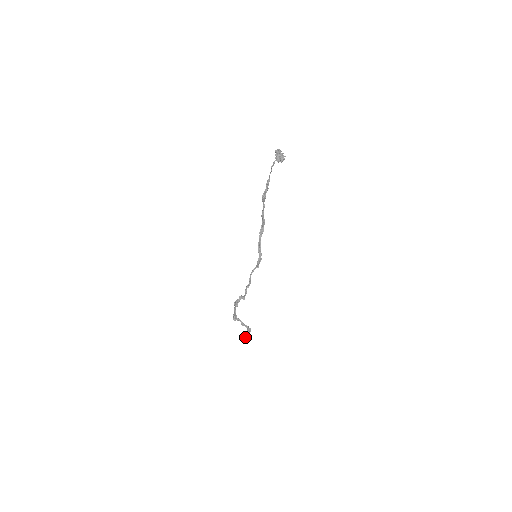
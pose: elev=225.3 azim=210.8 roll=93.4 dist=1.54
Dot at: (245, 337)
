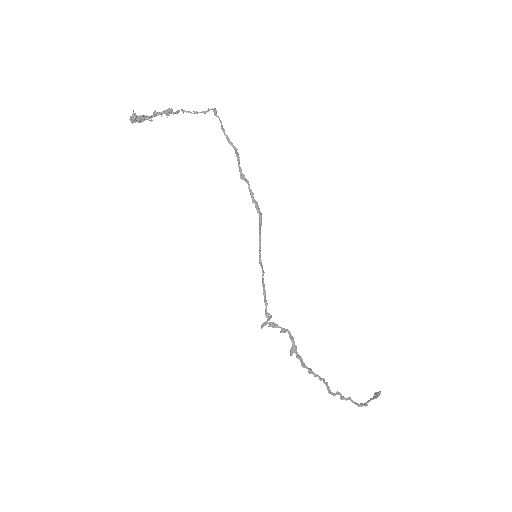
Dot at: (332, 394)
